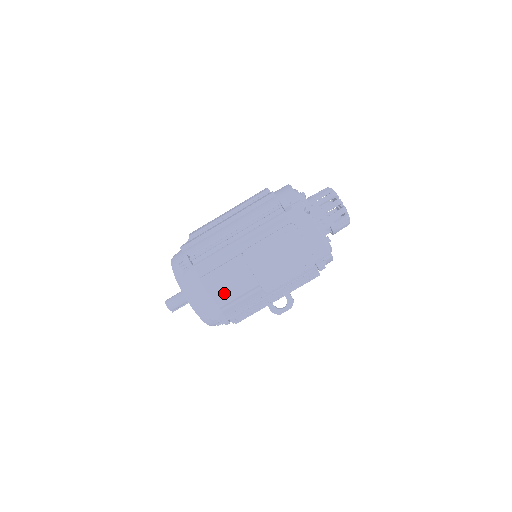
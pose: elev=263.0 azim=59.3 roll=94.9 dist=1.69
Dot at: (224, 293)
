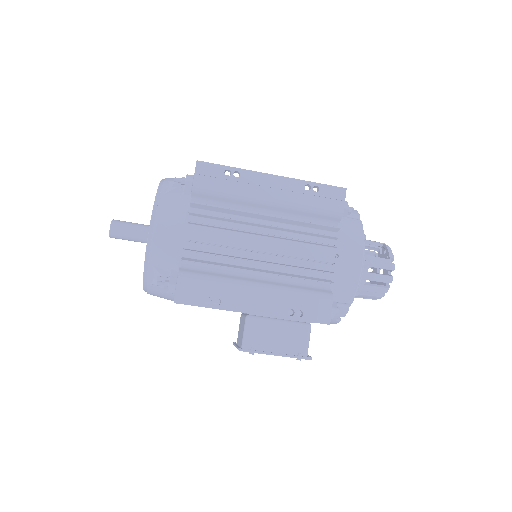
Dot at: occluded
